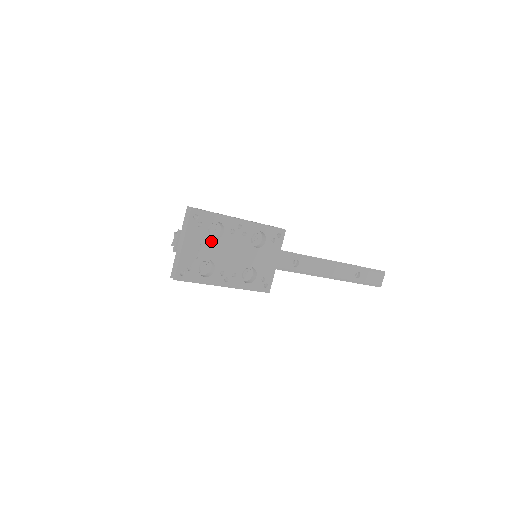
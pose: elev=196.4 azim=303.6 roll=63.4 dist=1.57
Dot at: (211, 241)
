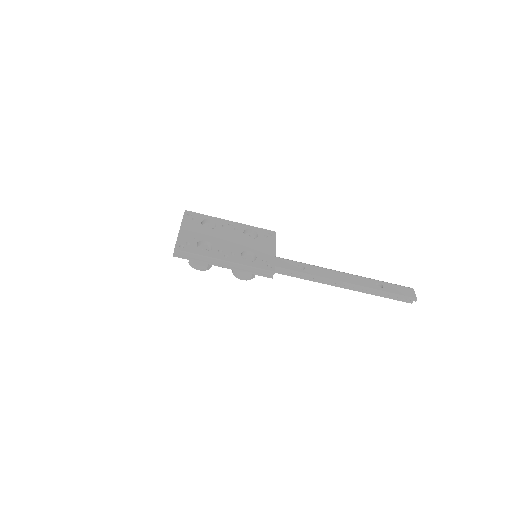
Dot at: (206, 230)
